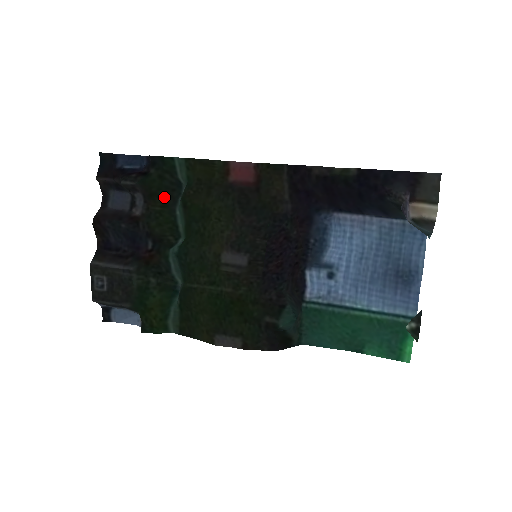
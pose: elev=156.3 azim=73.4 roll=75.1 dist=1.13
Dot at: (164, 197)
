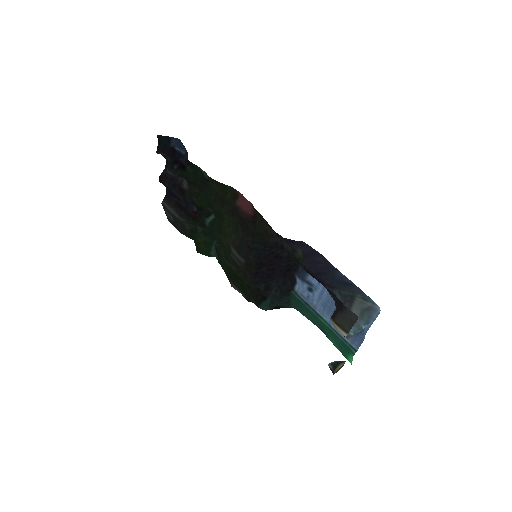
Dot at: (200, 185)
